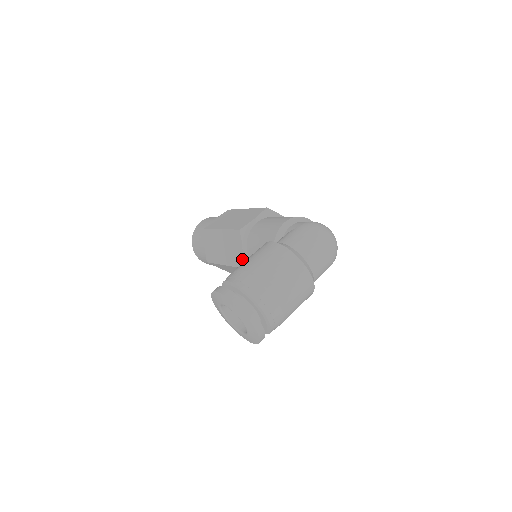
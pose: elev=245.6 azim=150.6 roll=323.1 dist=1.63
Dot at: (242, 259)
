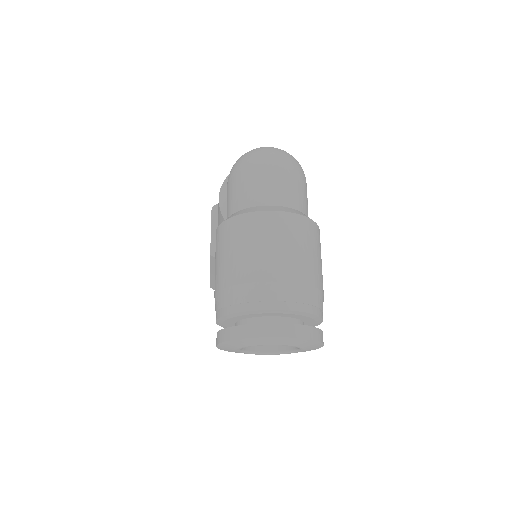
Dot at: occluded
